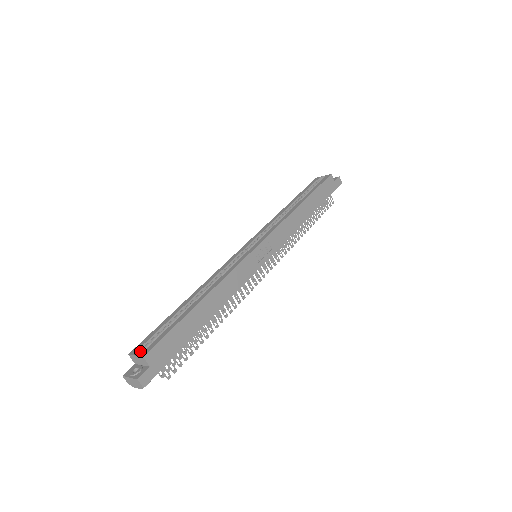
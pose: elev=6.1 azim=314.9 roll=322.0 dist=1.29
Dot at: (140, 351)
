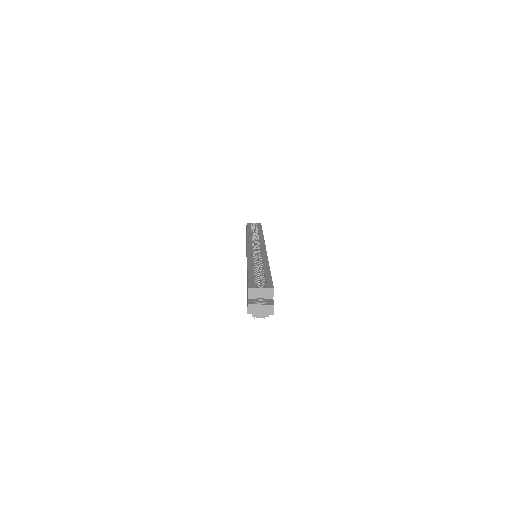
Dot at: (258, 287)
